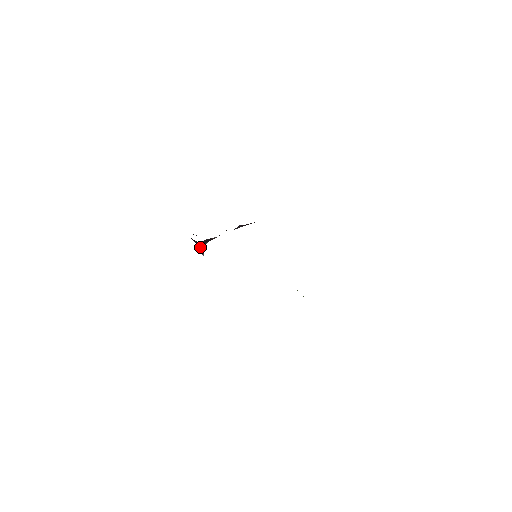
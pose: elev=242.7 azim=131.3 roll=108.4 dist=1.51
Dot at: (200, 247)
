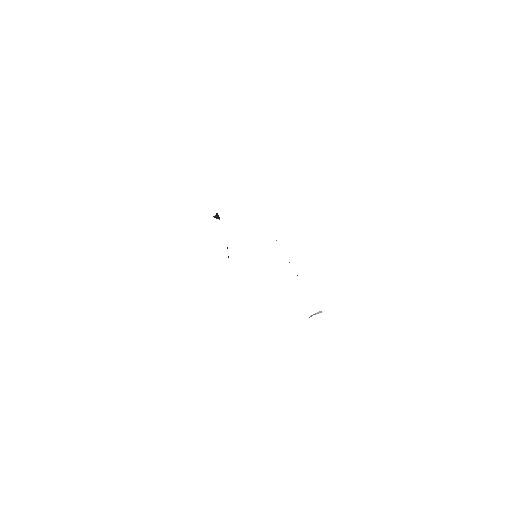
Dot at: occluded
